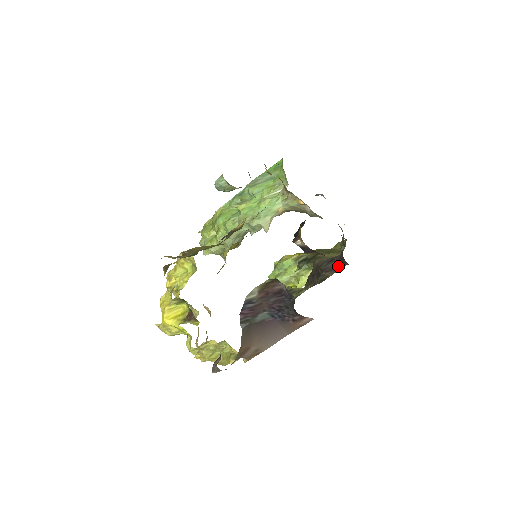
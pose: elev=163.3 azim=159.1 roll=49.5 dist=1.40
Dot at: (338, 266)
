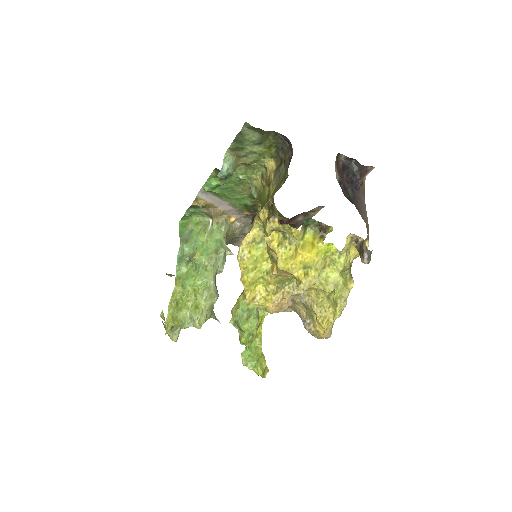
Dot at: occluded
